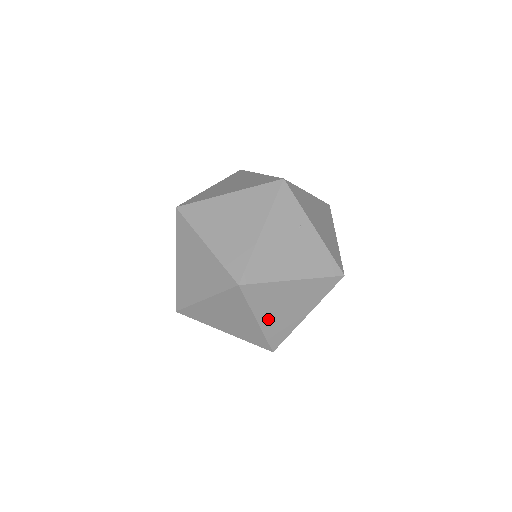
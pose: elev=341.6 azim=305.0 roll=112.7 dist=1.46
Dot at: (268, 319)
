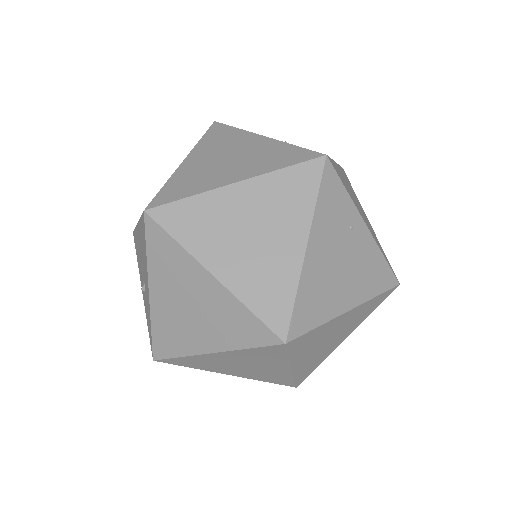
Dot at: (304, 361)
